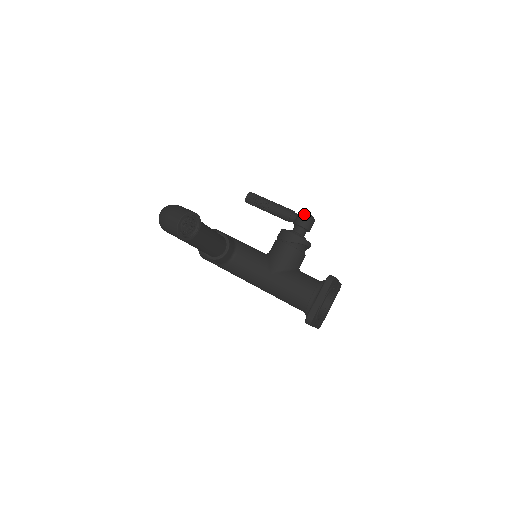
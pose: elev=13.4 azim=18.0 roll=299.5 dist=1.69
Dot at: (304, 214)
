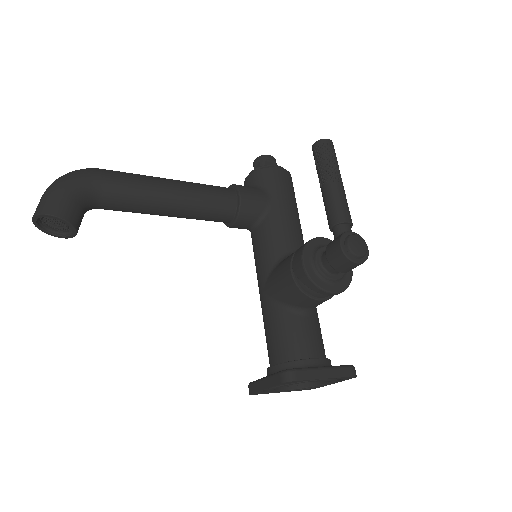
Dot at: (339, 245)
